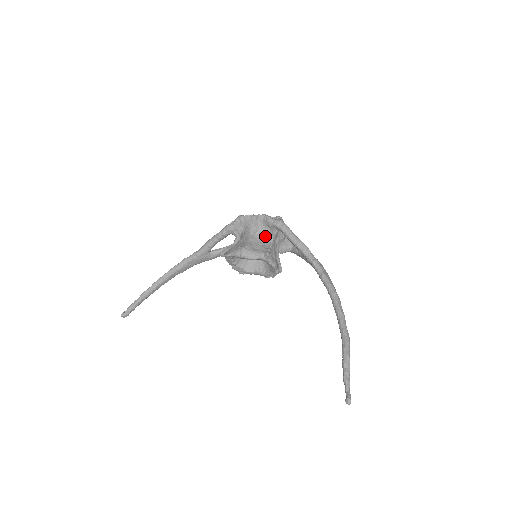
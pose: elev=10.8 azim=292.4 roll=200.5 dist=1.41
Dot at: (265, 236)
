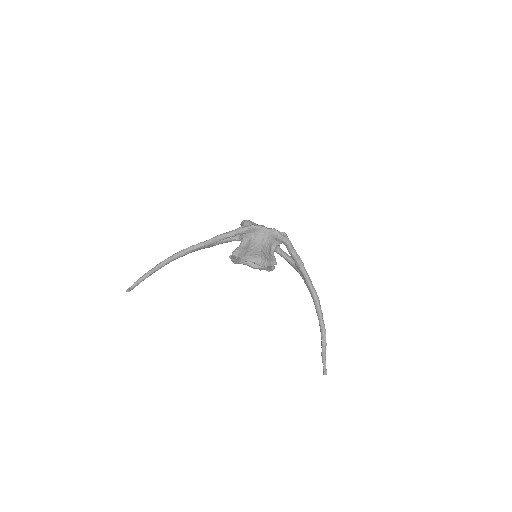
Dot at: (270, 245)
